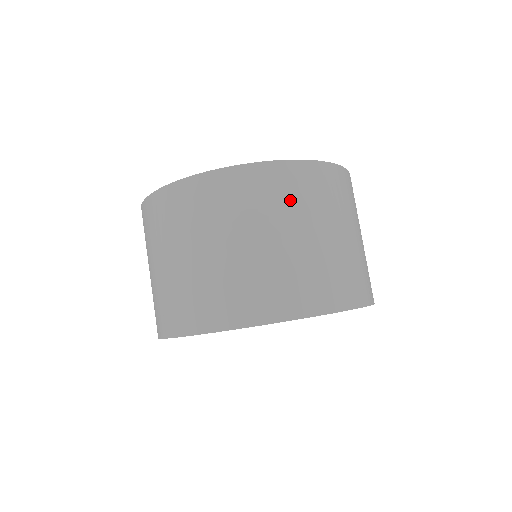
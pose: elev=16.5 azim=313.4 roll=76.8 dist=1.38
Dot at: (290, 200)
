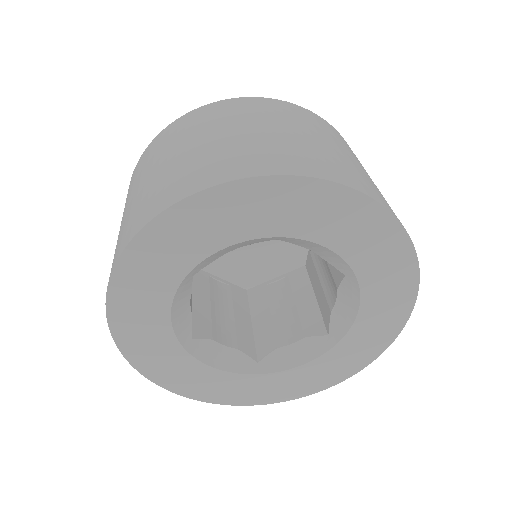
Dot at: (334, 136)
